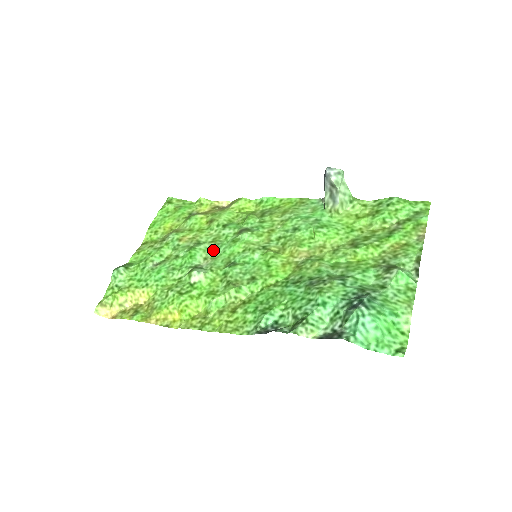
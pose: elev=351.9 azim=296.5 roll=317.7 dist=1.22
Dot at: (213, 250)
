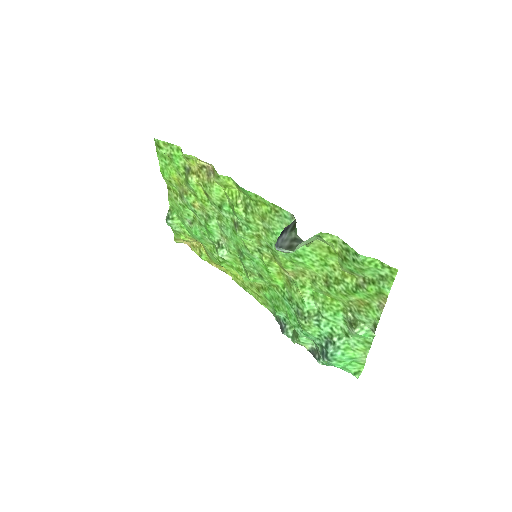
Dot at: (223, 231)
